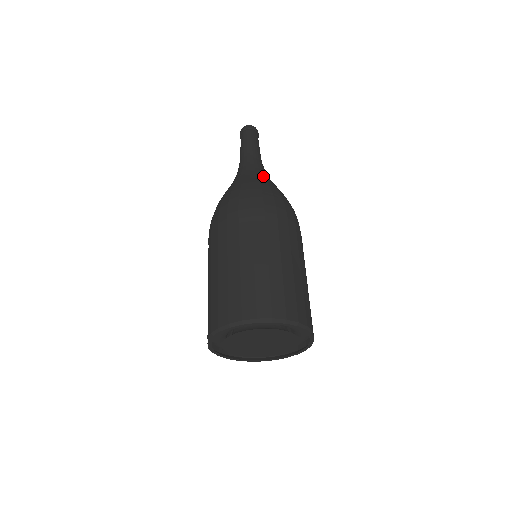
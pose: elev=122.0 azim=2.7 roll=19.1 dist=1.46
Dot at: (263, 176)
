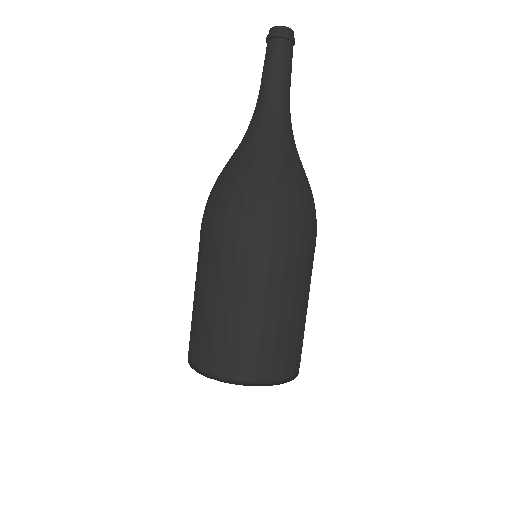
Dot at: (291, 150)
